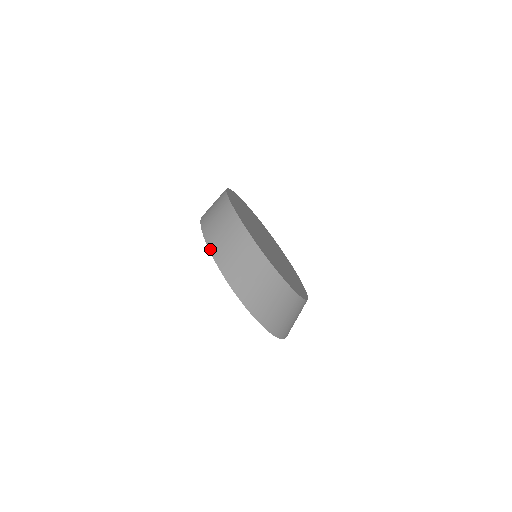
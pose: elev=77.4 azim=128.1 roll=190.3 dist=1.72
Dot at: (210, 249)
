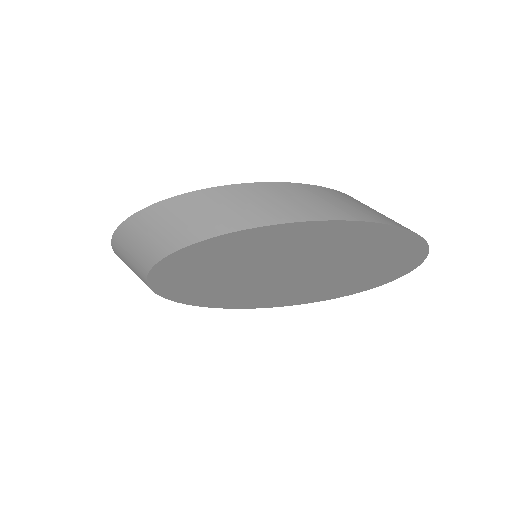
Dot at: (341, 219)
